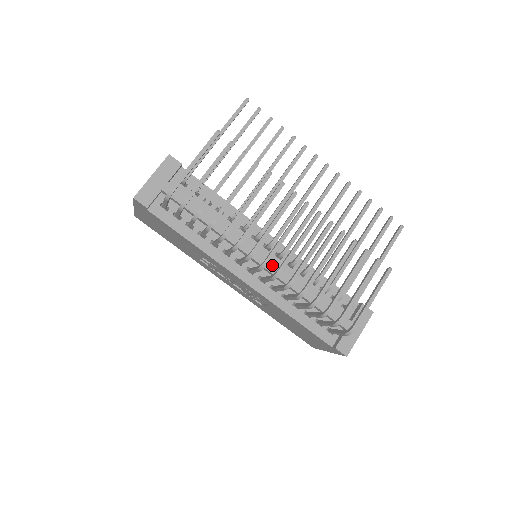
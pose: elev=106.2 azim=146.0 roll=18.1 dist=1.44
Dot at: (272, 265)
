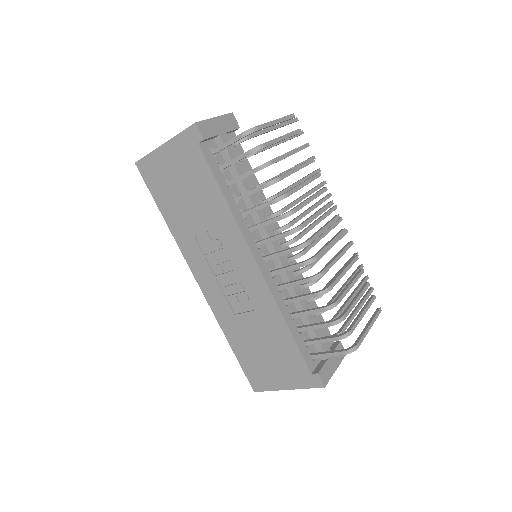
Dot at: (286, 262)
